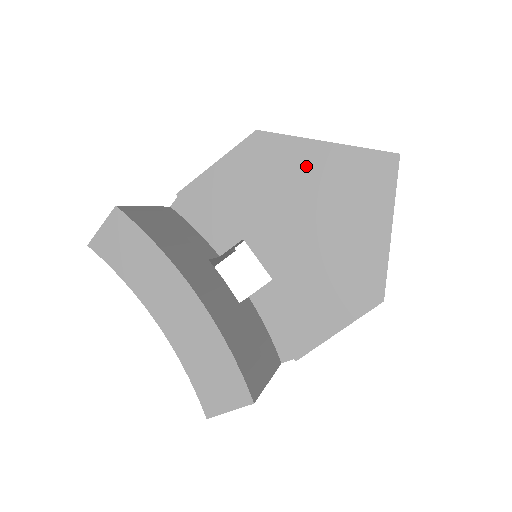
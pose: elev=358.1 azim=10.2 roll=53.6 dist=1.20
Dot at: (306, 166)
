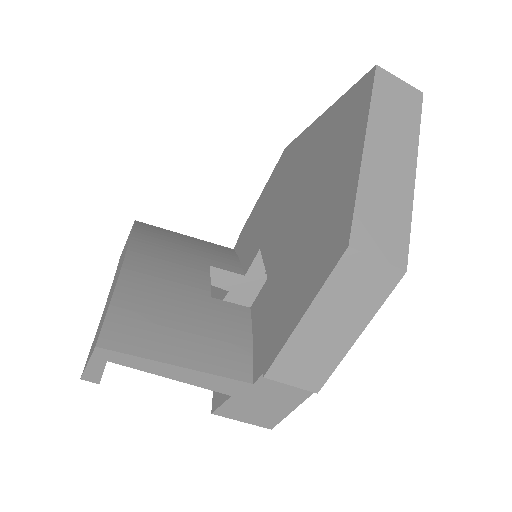
Dot at: (307, 148)
